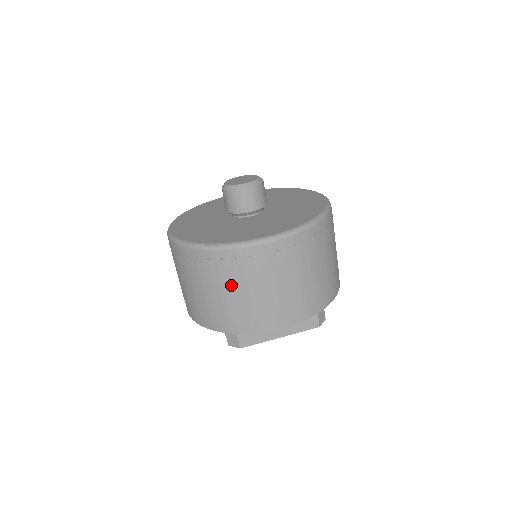
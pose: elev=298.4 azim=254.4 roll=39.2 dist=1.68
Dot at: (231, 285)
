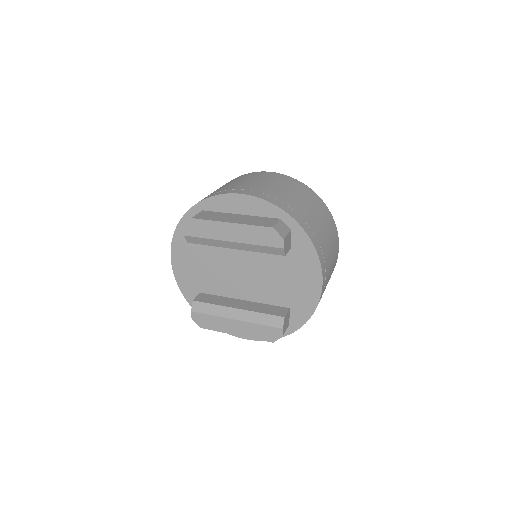
Dot at: occluded
